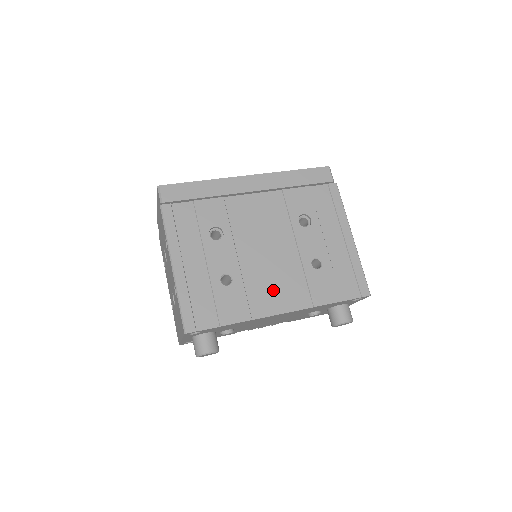
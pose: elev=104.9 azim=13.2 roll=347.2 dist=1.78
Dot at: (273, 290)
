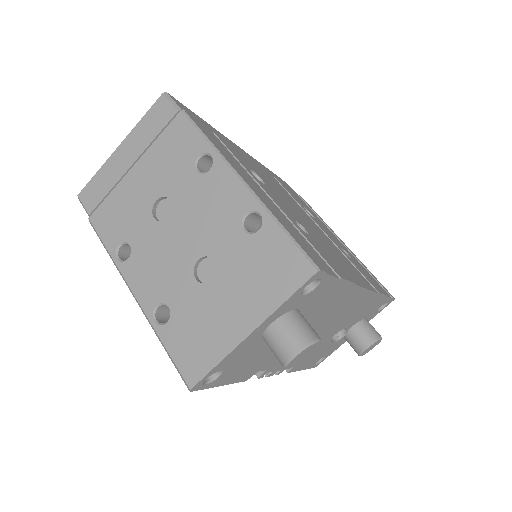
Dot at: (342, 261)
